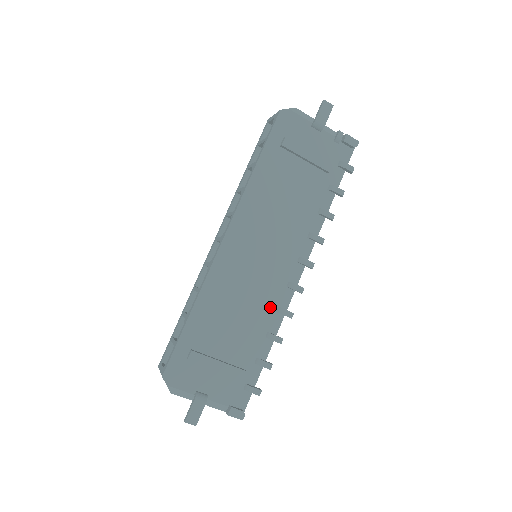
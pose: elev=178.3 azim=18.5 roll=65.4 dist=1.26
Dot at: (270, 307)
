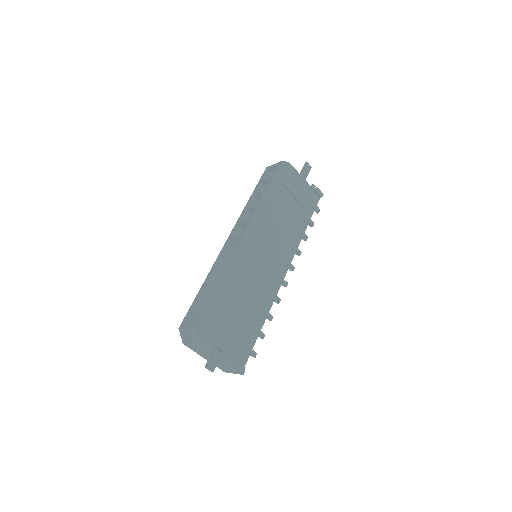
Dot at: (266, 292)
